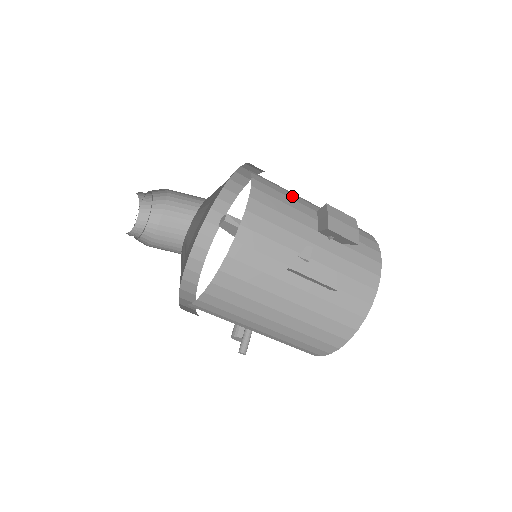
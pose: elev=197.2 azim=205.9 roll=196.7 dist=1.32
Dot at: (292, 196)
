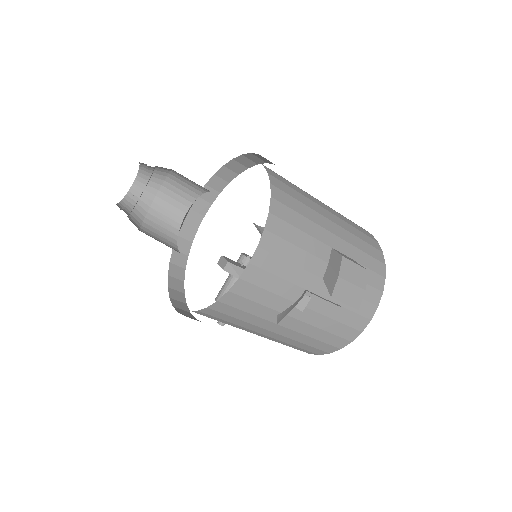
Dot at: (310, 227)
